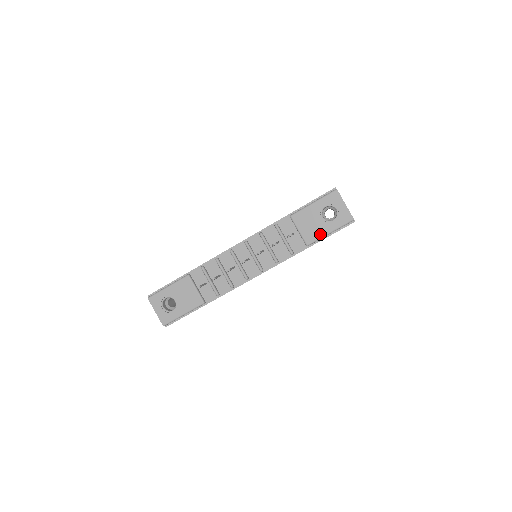
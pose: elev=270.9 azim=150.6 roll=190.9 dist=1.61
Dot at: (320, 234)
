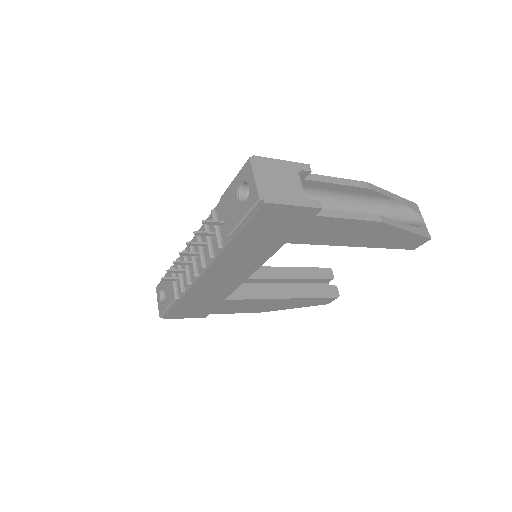
Dot at: (235, 221)
